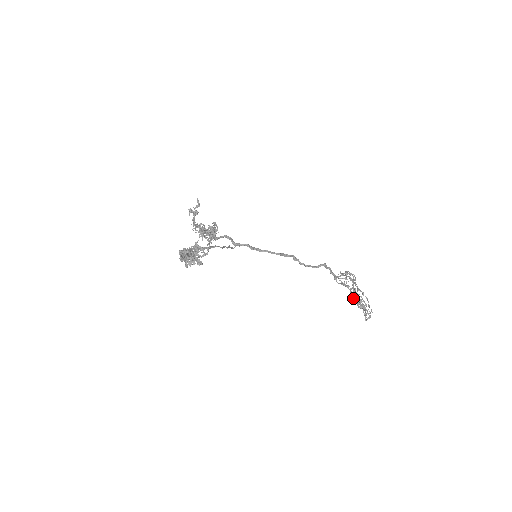
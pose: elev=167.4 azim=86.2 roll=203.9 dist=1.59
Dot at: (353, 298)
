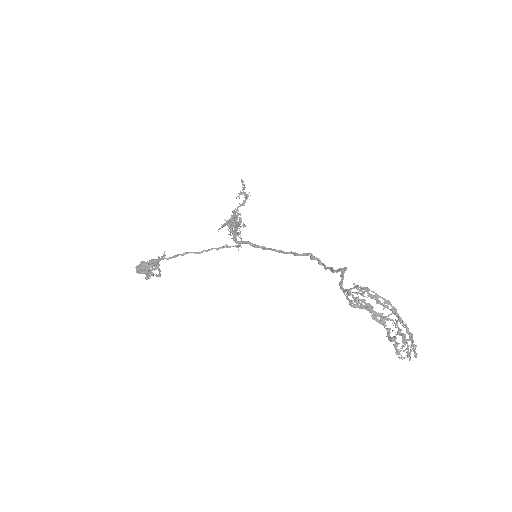
Dot at: occluded
